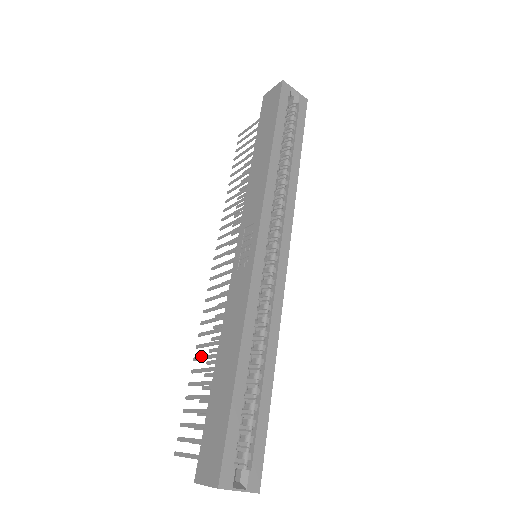
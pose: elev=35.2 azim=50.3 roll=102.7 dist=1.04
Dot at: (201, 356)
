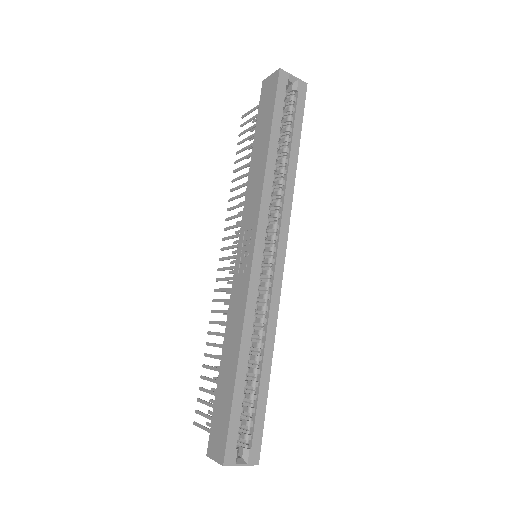
Dot at: (212, 343)
